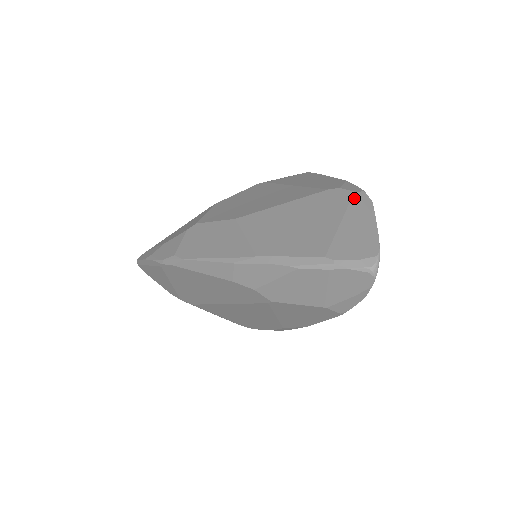
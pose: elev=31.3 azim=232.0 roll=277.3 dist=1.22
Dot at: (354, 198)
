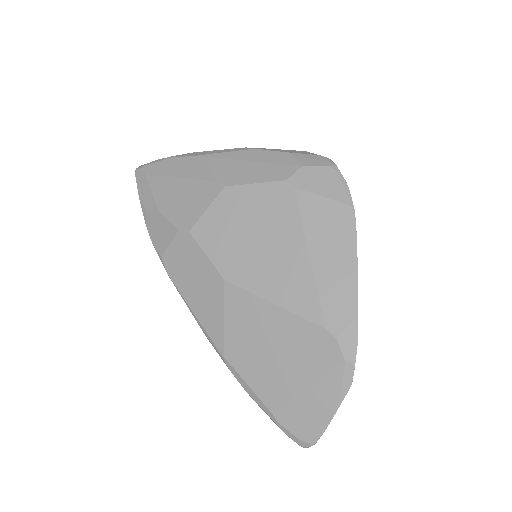
Dot at: (338, 369)
